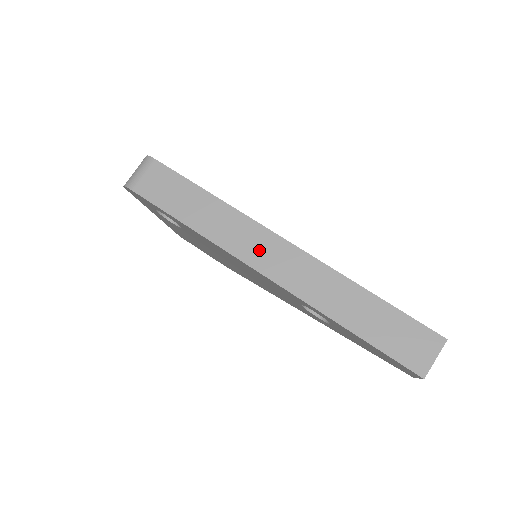
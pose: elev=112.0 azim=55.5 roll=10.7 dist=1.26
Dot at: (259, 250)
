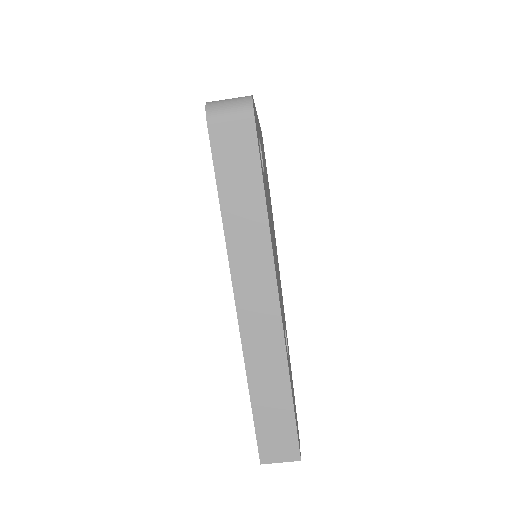
Dot at: (252, 285)
